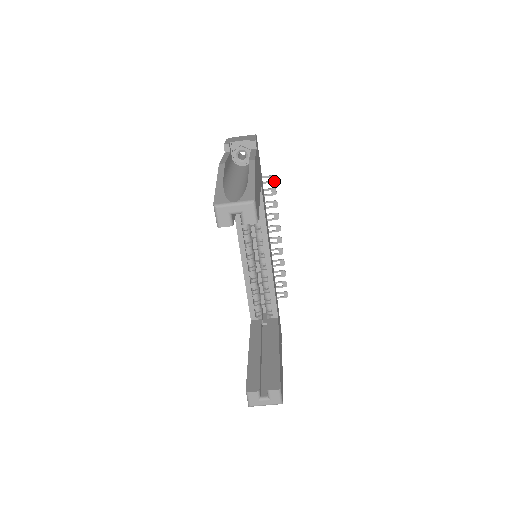
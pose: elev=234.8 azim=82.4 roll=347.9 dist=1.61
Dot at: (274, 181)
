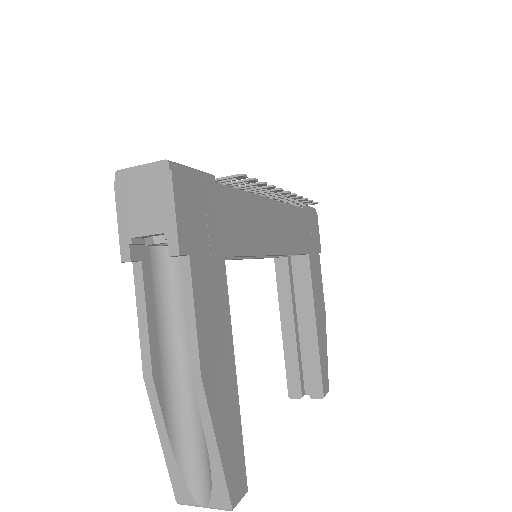
Dot at: (245, 178)
